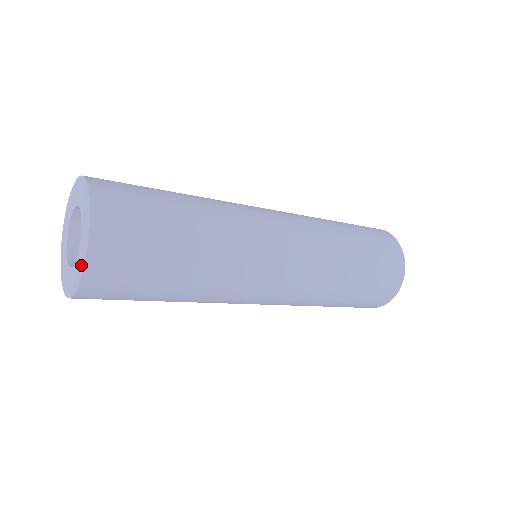
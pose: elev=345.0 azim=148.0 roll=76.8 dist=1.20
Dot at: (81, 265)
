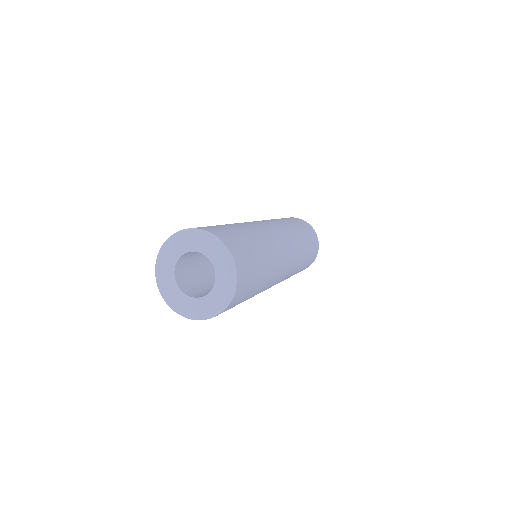
Dot at: (222, 302)
